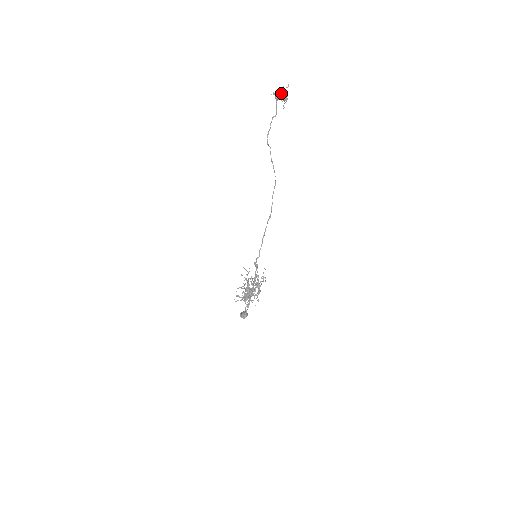
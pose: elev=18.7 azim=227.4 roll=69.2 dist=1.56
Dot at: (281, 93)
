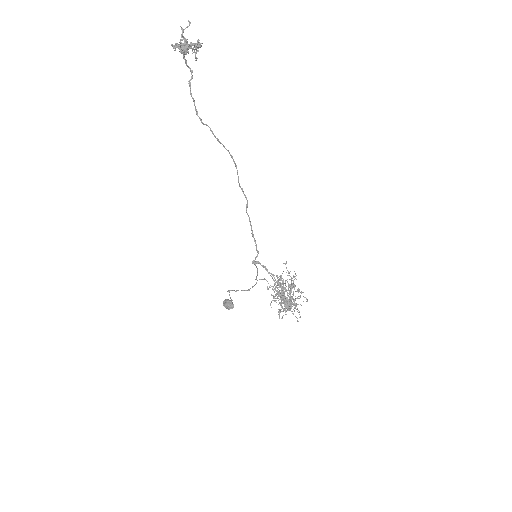
Dot at: (185, 40)
